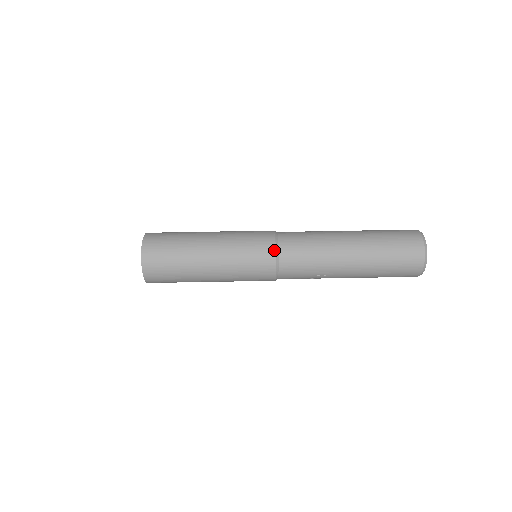
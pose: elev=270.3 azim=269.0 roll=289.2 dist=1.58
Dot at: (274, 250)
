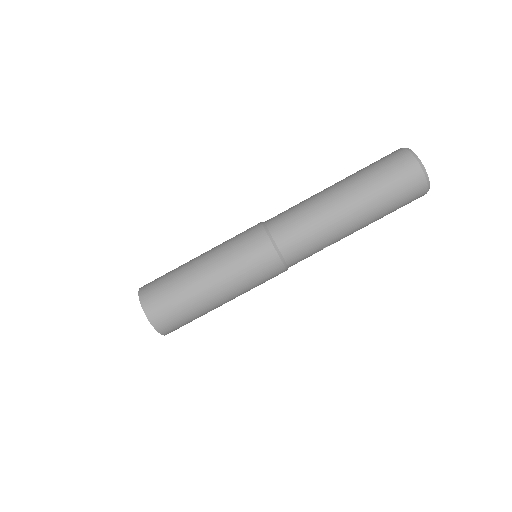
Dot at: (274, 250)
